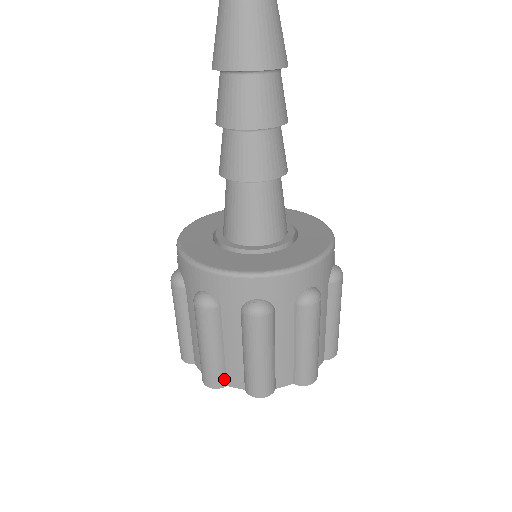
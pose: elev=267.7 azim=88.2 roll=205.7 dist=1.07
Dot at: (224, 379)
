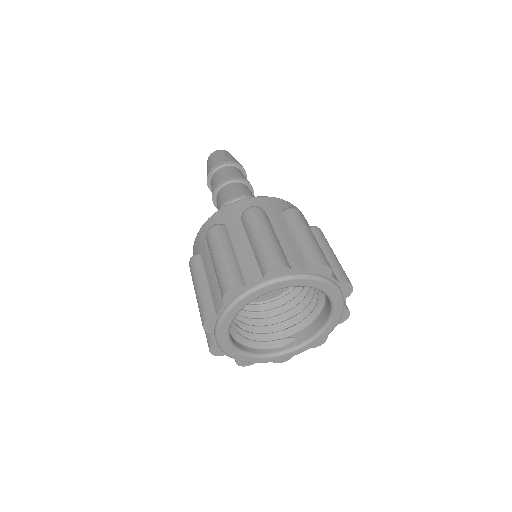
Dot at: (242, 279)
